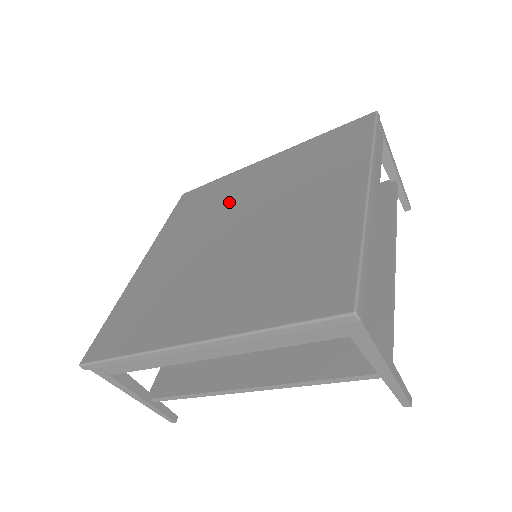
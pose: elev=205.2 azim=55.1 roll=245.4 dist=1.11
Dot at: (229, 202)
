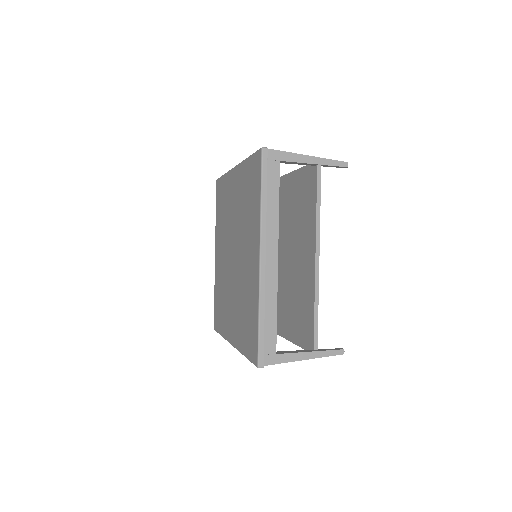
Dot at: (229, 217)
